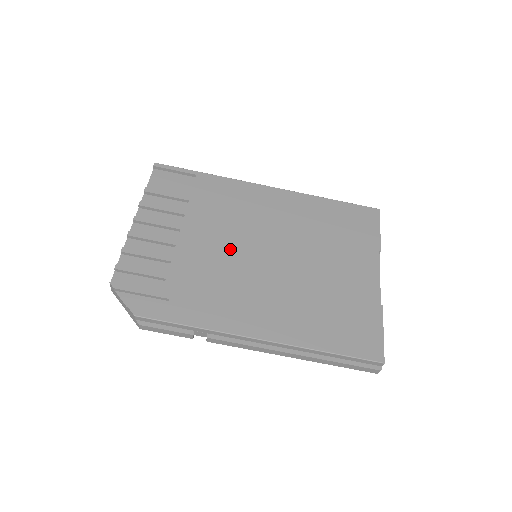
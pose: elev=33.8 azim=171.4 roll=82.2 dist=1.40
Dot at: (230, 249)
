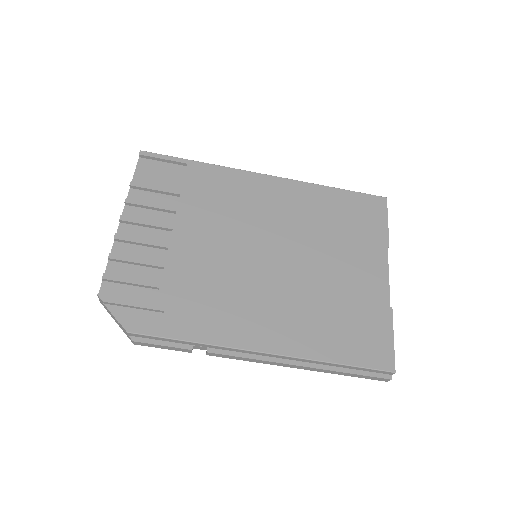
Dot at: (228, 250)
